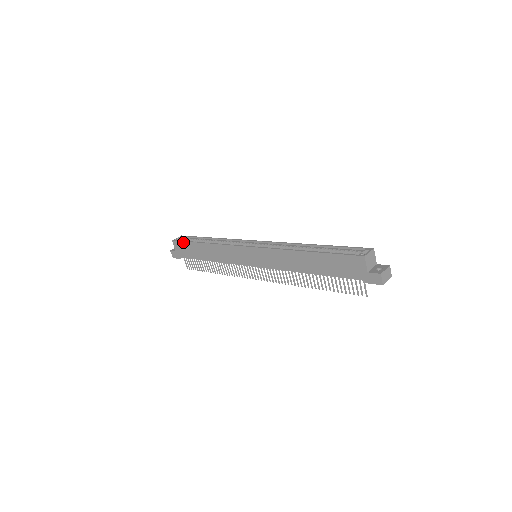
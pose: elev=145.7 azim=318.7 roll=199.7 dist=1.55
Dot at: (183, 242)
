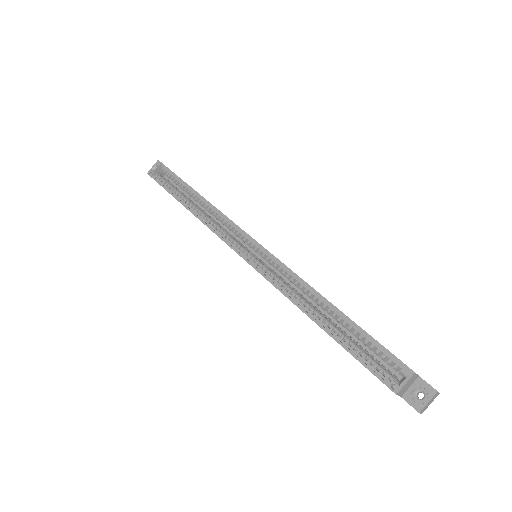
Dot at: occluded
